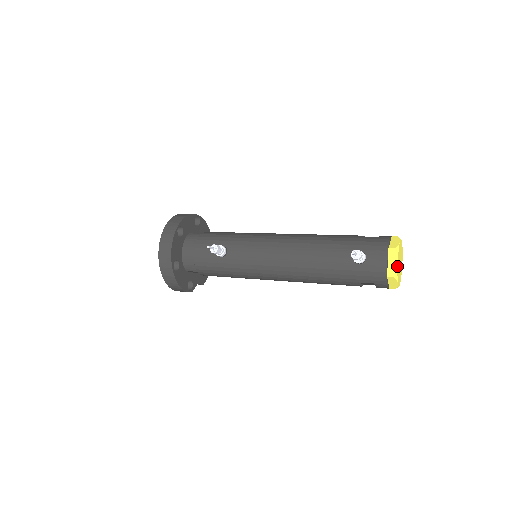
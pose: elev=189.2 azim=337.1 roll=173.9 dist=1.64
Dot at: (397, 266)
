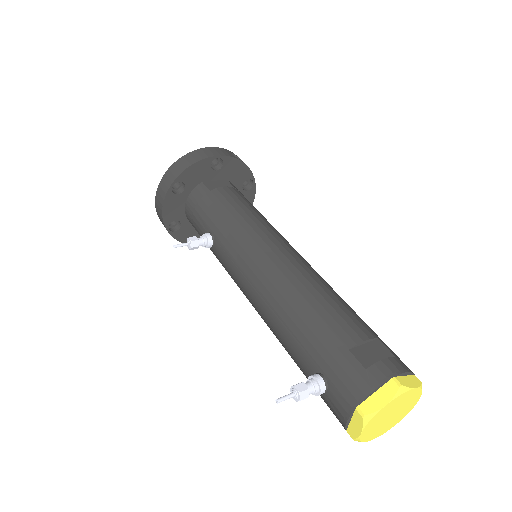
Dot at: (359, 435)
